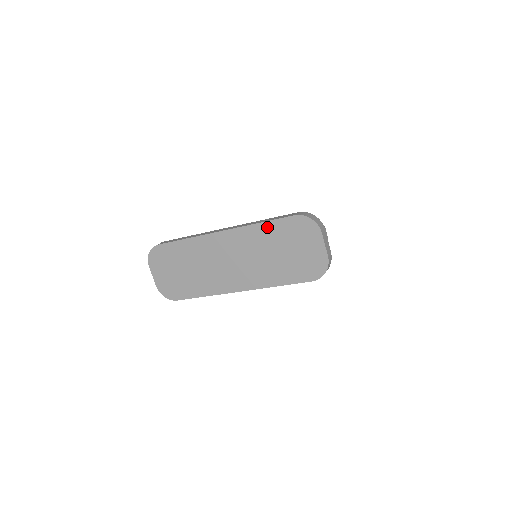
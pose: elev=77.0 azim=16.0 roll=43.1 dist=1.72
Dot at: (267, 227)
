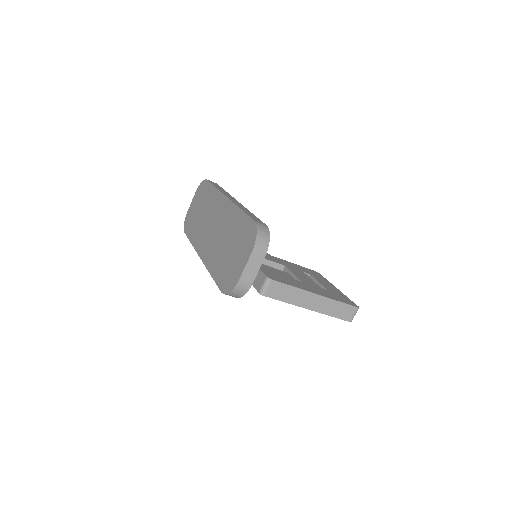
Dot at: (240, 216)
